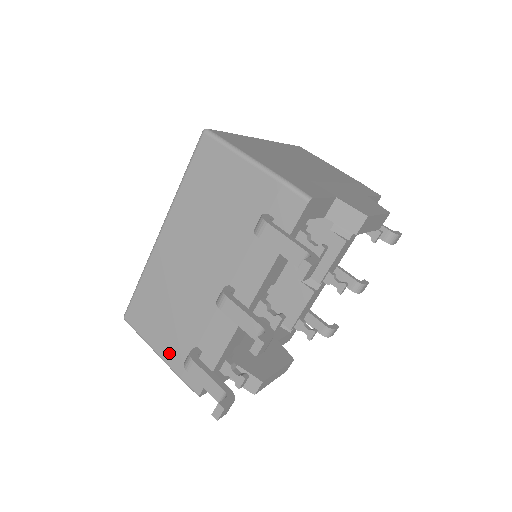
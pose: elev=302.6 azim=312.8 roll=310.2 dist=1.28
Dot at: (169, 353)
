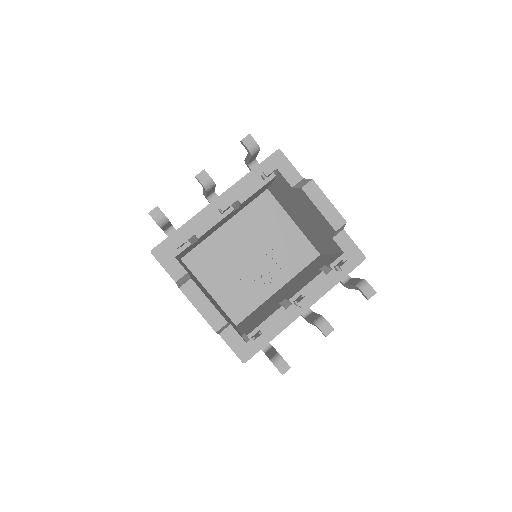
Dot at: occluded
